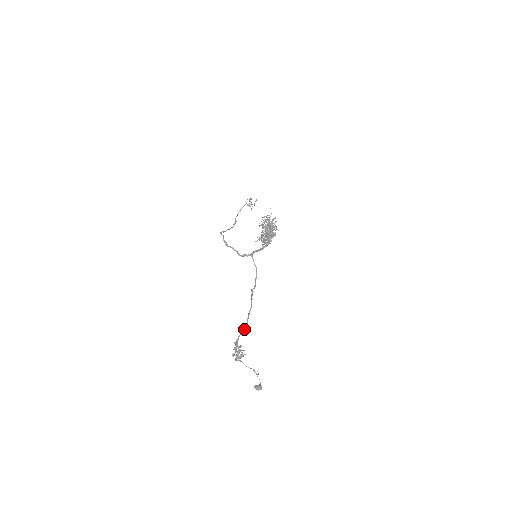
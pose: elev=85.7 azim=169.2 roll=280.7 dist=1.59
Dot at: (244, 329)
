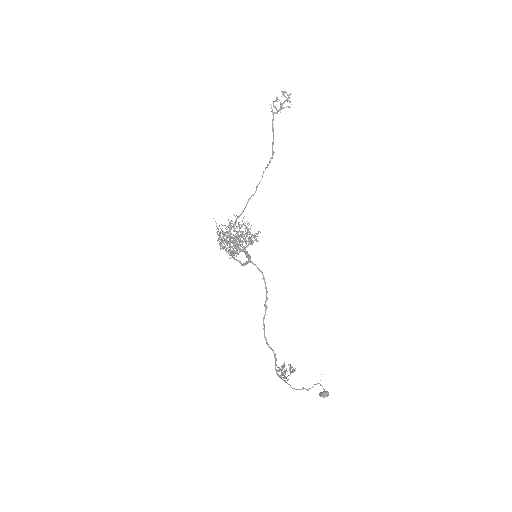
Dot at: occluded
